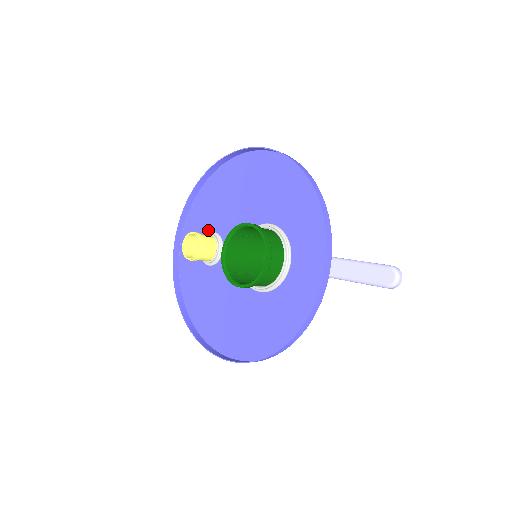
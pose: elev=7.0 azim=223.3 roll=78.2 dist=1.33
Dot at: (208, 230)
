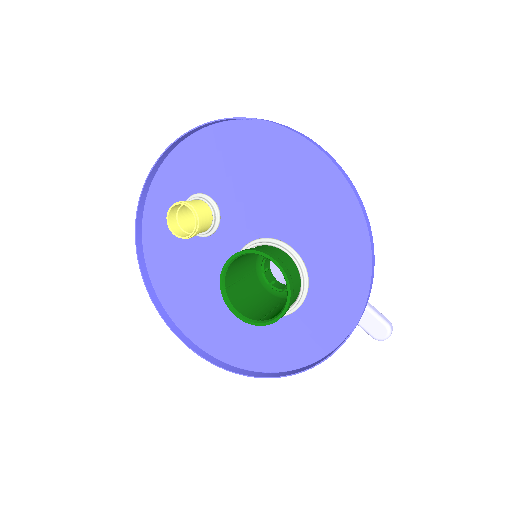
Dot at: (204, 189)
